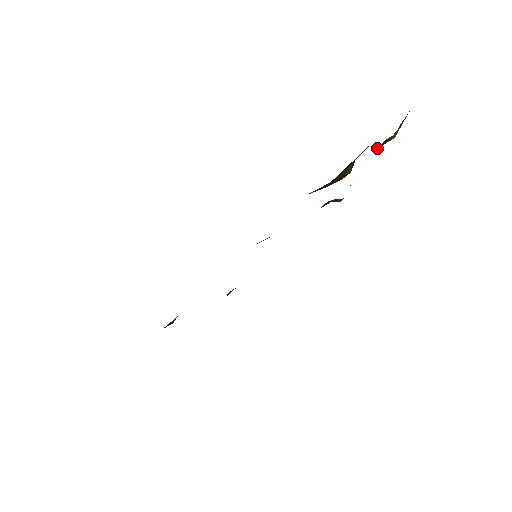
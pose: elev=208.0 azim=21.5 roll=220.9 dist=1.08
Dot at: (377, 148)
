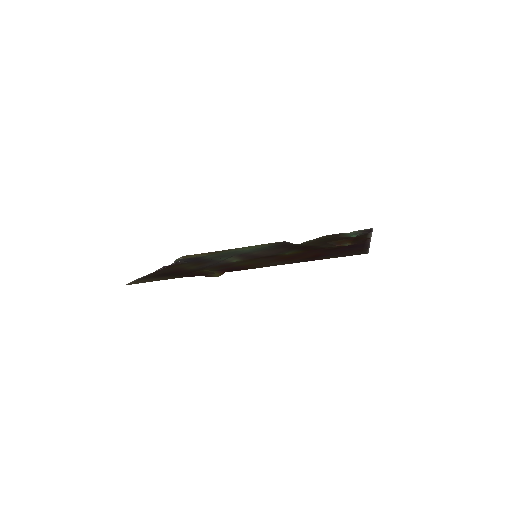
Dot at: (344, 236)
